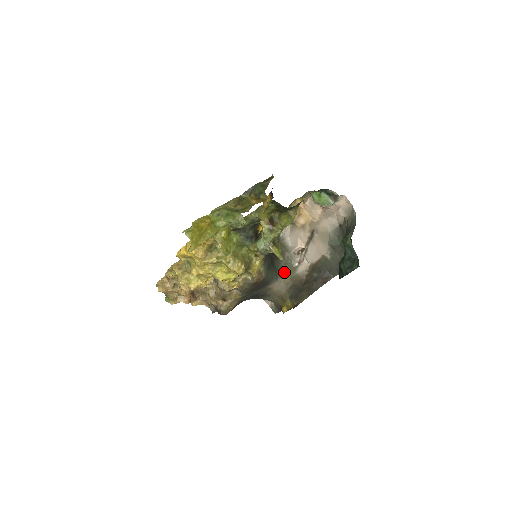
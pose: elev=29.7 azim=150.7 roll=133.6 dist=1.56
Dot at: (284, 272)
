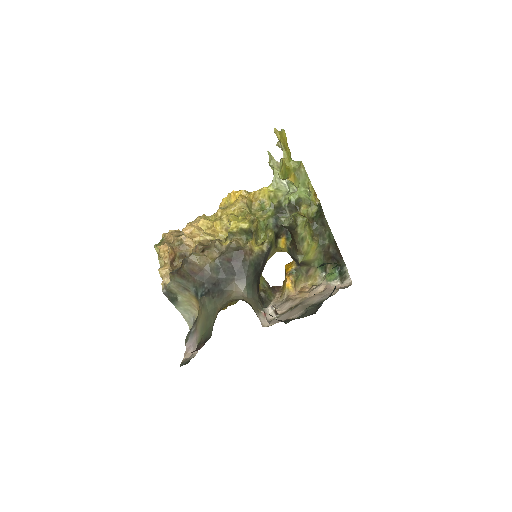
Dot at: (252, 298)
